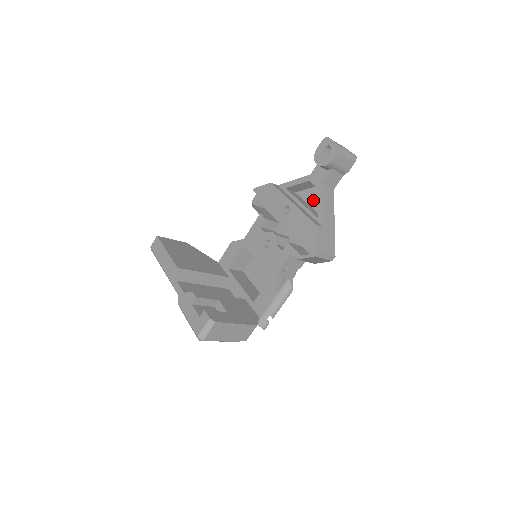
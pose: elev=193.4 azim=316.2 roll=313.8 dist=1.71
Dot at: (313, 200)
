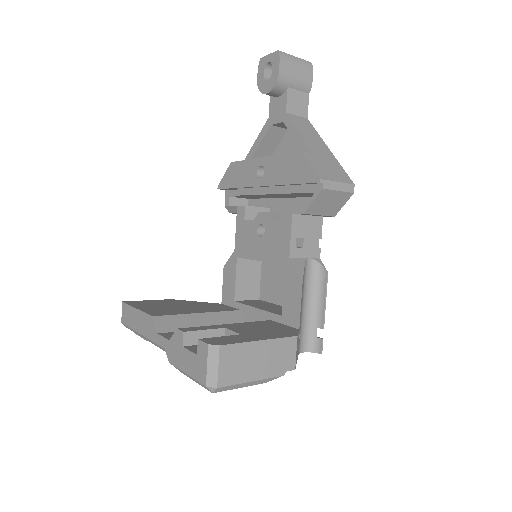
Dot at: (291, 149)
